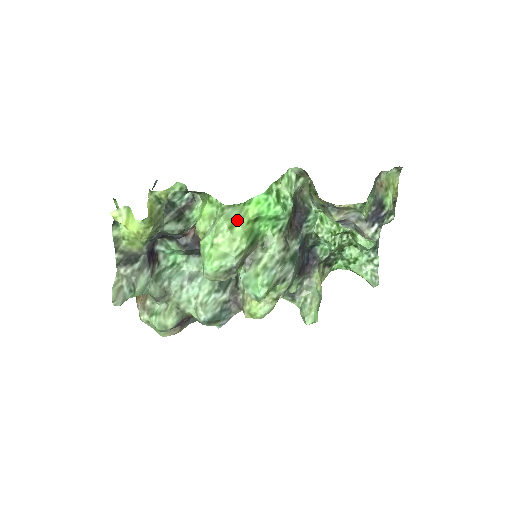
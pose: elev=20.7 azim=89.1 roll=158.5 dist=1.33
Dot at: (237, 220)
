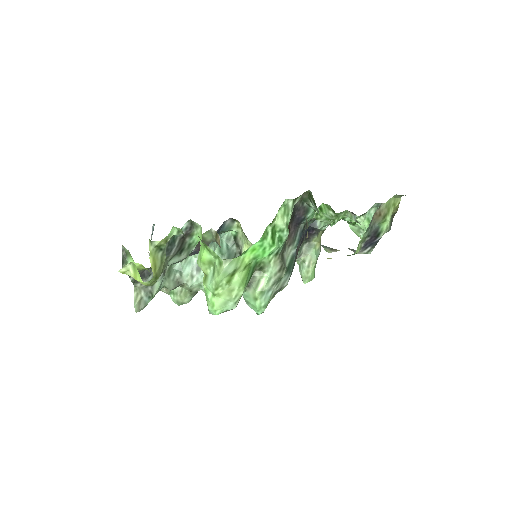
Dot at: (234, 273)
